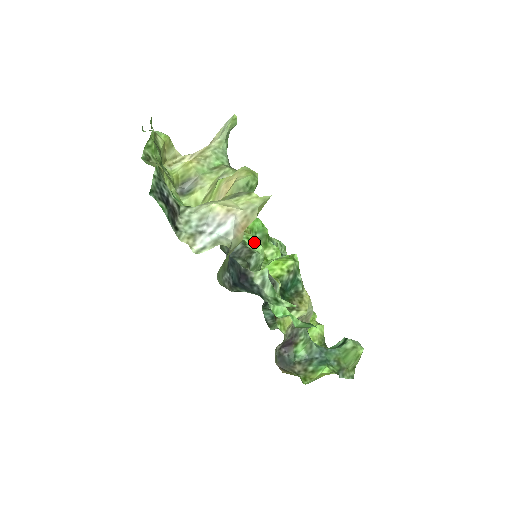
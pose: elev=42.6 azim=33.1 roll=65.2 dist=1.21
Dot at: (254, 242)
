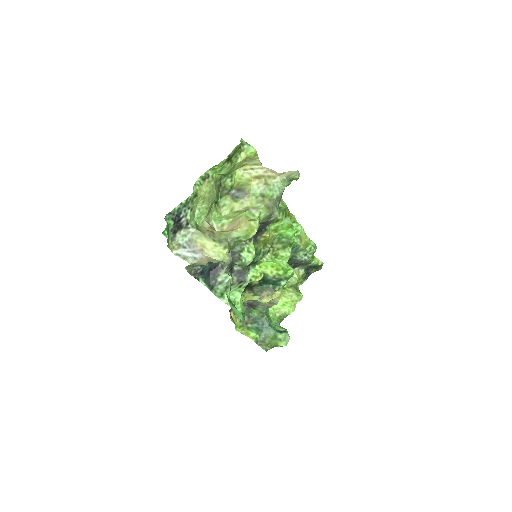
Dot at: (250, 253)
